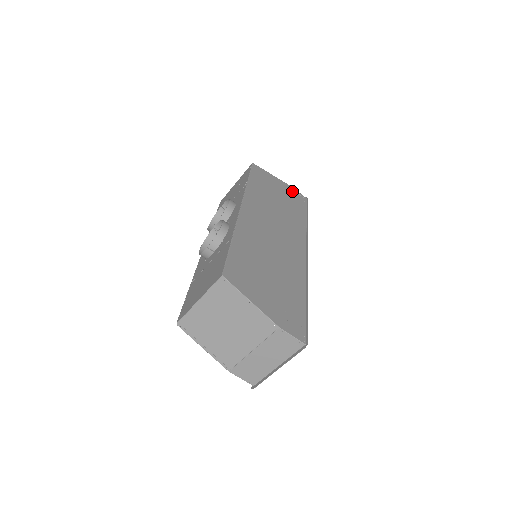
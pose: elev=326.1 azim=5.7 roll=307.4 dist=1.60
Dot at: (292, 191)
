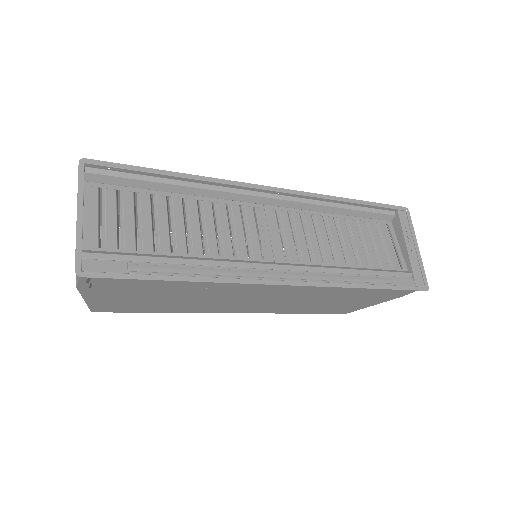
Dot at: occluded
